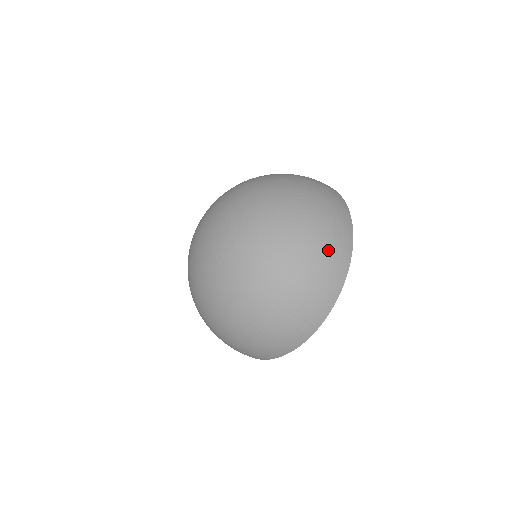
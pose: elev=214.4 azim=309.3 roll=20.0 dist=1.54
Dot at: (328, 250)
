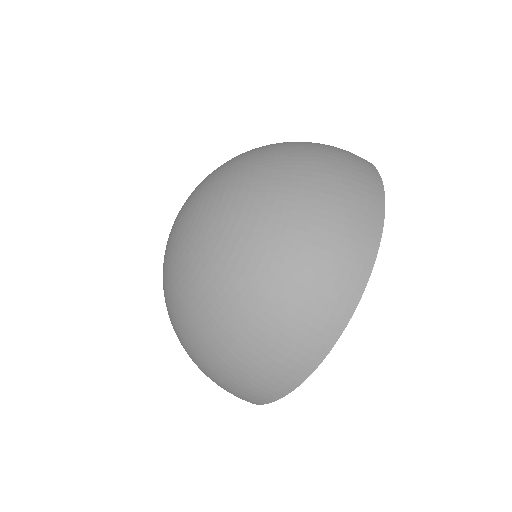
Dot at: (342, 216)
